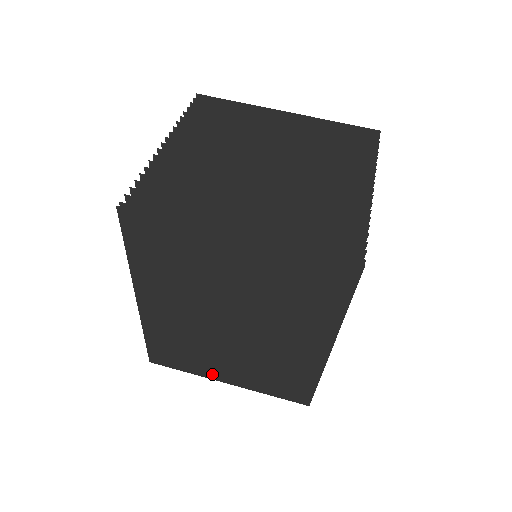
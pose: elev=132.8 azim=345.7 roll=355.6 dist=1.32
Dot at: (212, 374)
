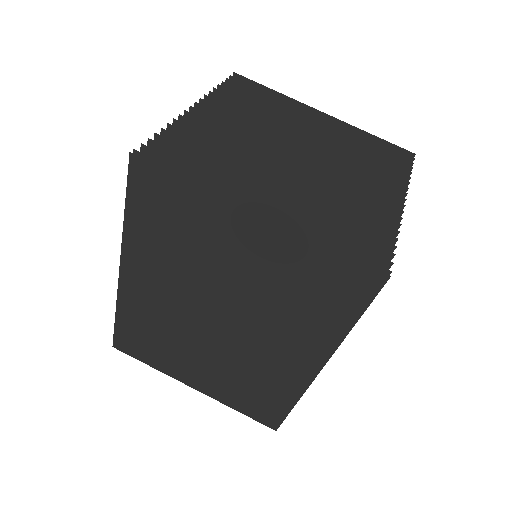
Dot at: (179, 374)
